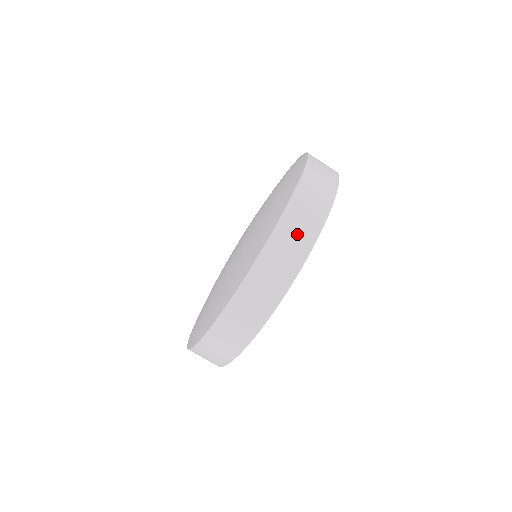
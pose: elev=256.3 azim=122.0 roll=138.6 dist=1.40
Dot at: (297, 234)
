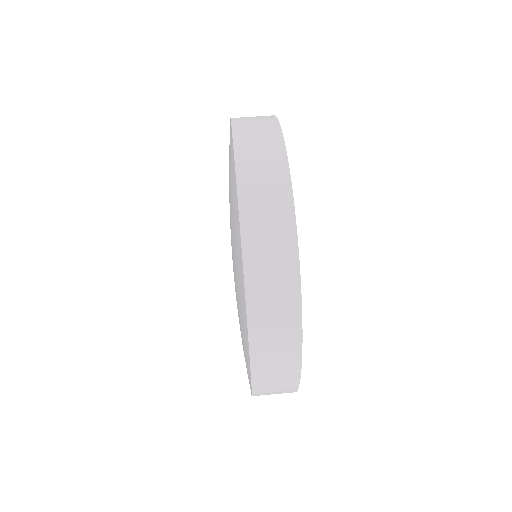
Dot at: (258, 133)
